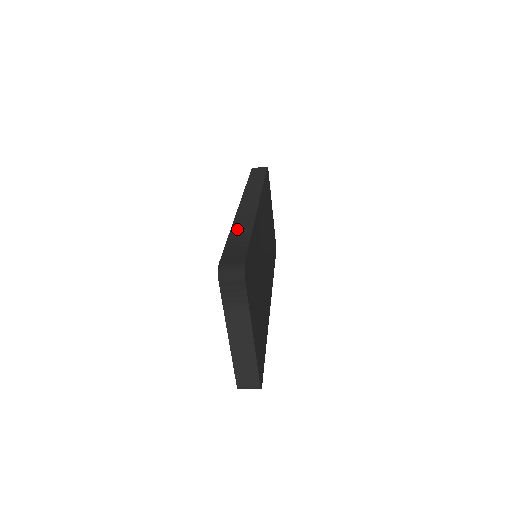
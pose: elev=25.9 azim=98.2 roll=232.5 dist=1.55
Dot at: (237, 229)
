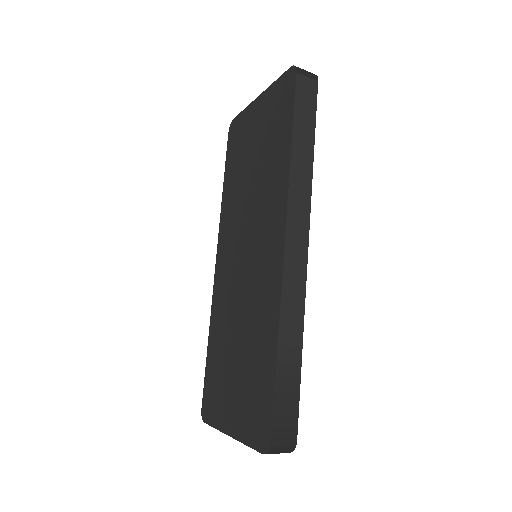
Dot at: (286, 341)
